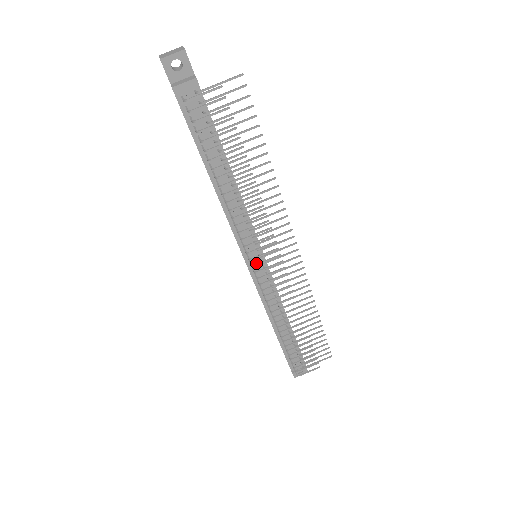
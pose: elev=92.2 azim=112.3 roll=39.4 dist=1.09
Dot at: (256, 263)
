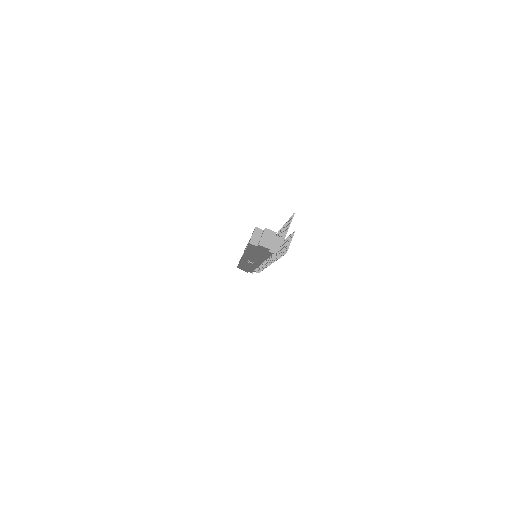
Dot at: occluded
